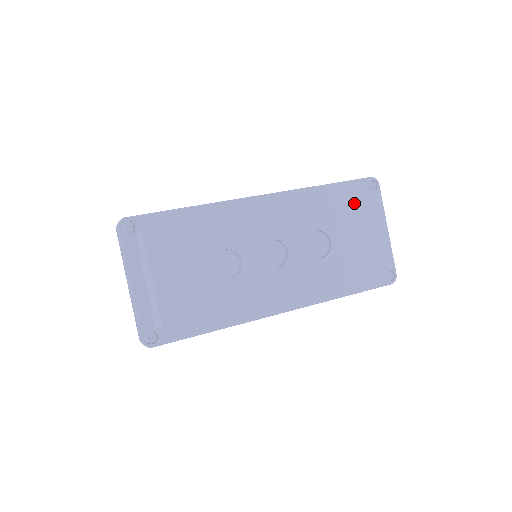
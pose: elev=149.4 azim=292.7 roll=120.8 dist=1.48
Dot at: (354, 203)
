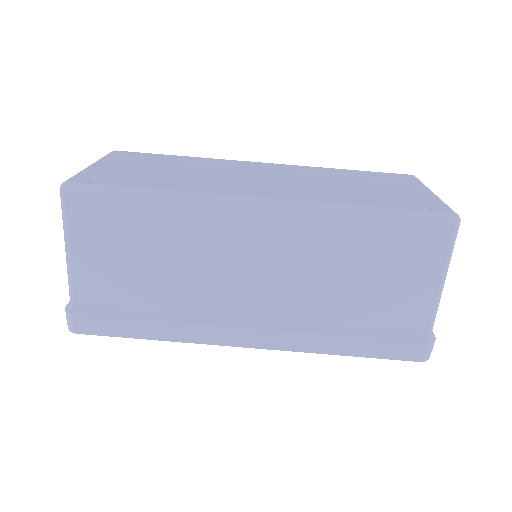
Dot at: occluded
